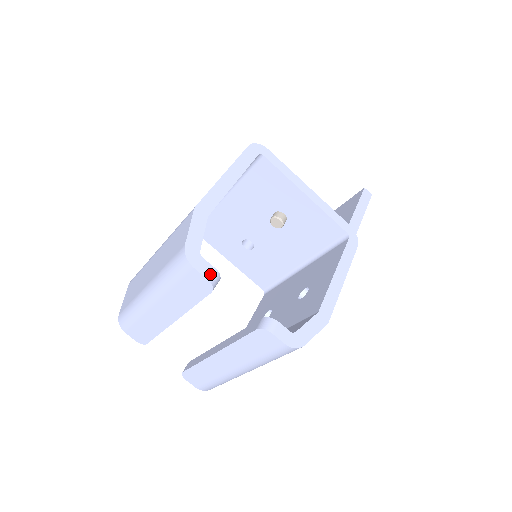
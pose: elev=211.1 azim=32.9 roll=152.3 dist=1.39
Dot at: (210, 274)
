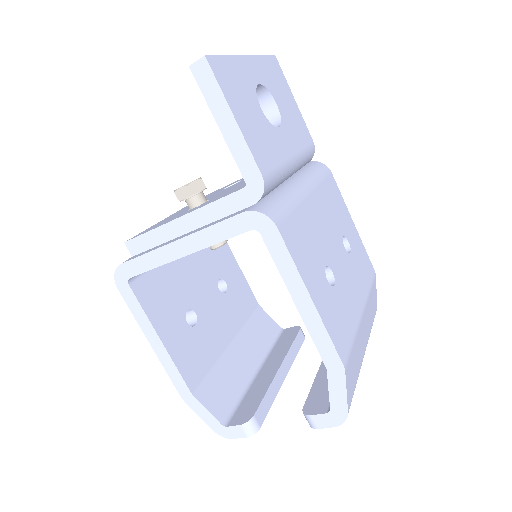
Dot at: (243, 432)
